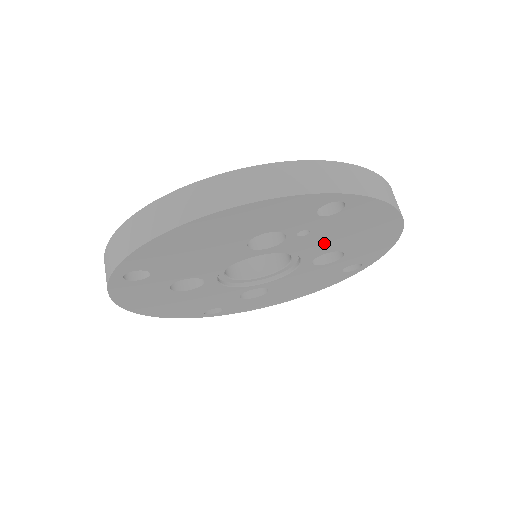
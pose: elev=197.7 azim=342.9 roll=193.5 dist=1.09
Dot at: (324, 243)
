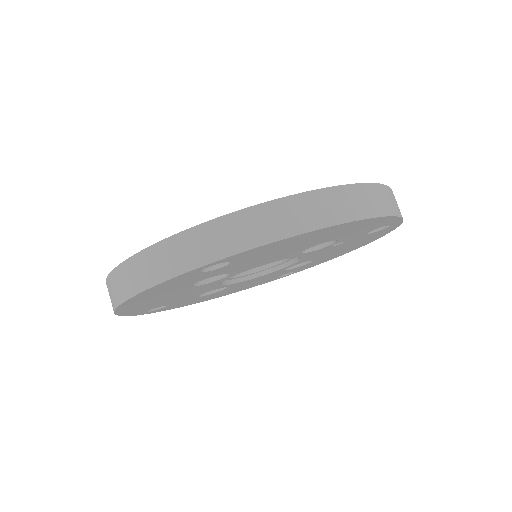
Dot at: (324, 253)
